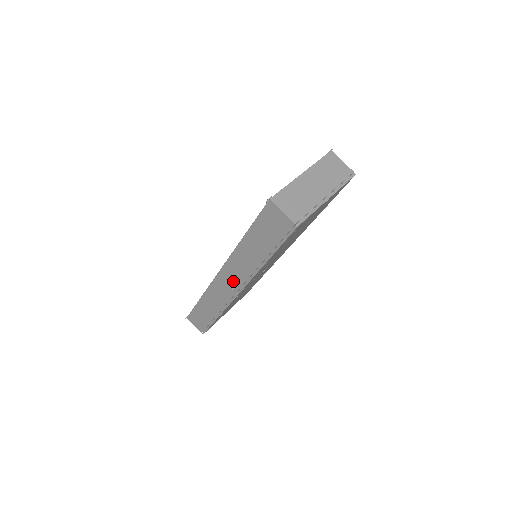
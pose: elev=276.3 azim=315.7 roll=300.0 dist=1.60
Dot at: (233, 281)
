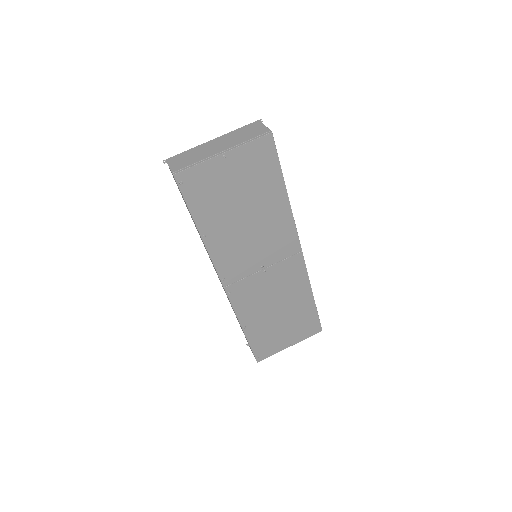
Dot at: (216, 272)
